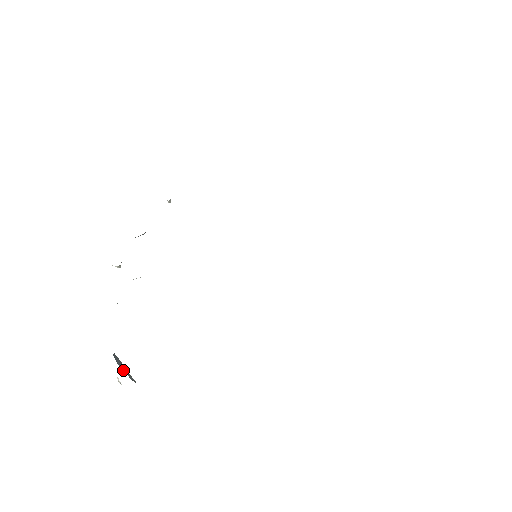
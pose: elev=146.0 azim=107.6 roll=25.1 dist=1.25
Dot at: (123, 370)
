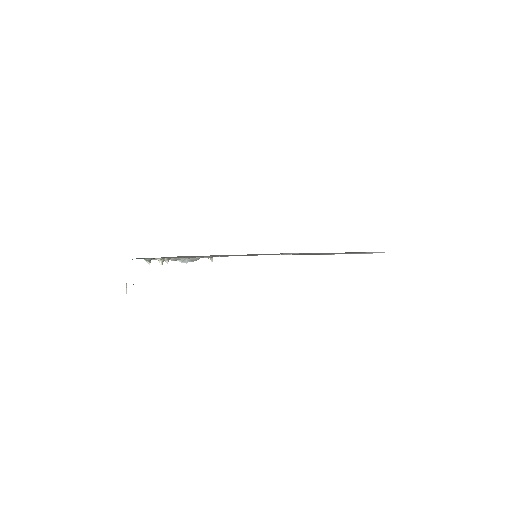
Dot at: occluded
